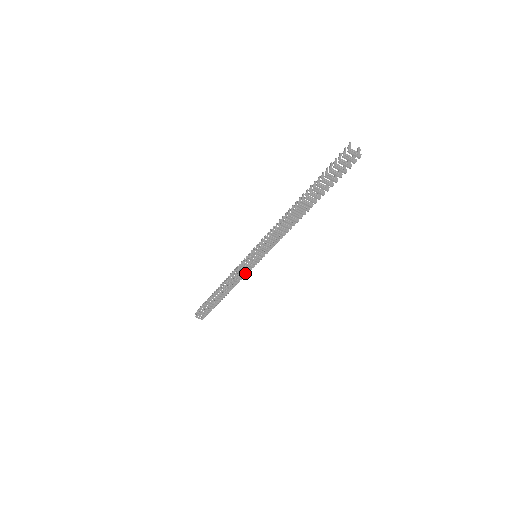
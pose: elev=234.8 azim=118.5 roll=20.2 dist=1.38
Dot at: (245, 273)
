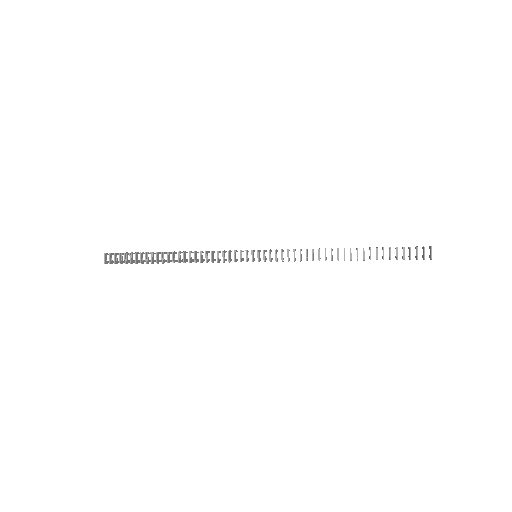
Dot at: (224, 260)
